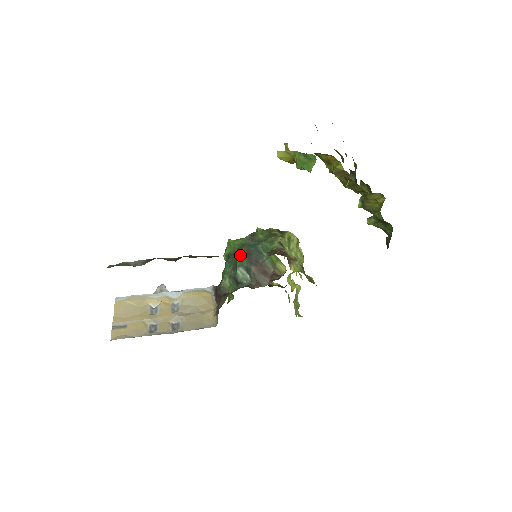
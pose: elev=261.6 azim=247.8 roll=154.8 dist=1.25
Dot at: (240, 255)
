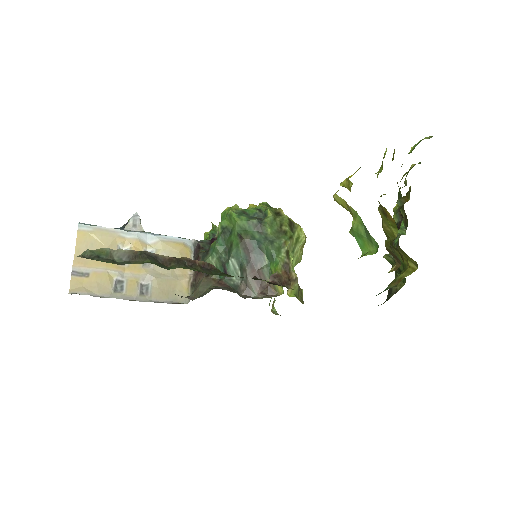
Dot at: (239, 245)
